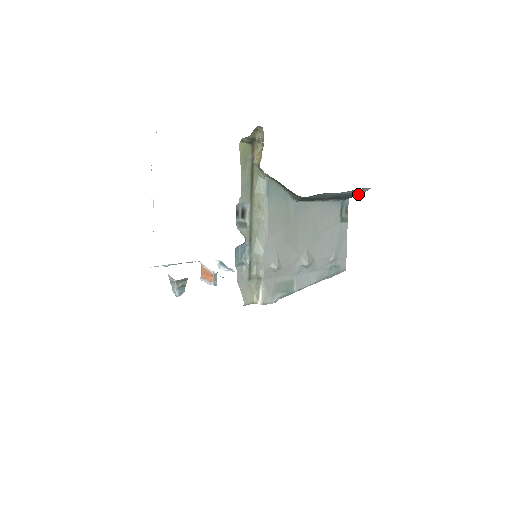
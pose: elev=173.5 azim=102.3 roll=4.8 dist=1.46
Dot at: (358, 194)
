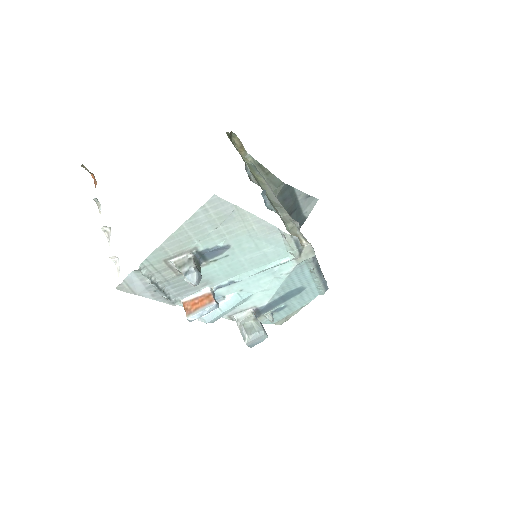
Dot at: occluded
